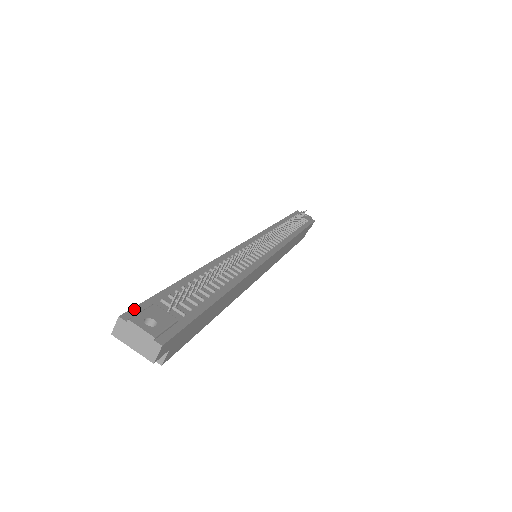
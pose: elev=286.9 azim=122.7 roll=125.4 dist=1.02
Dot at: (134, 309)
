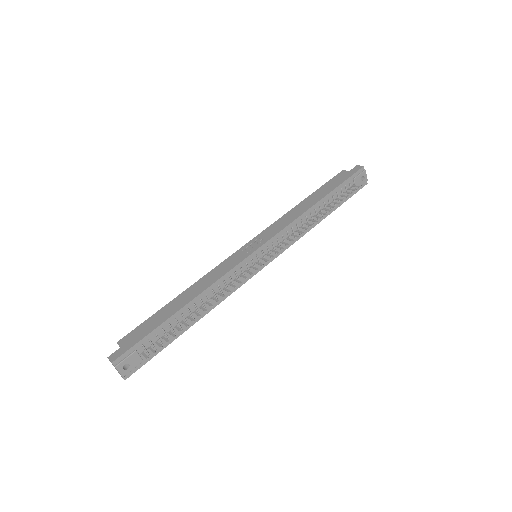
Dot at: (123, 355)
